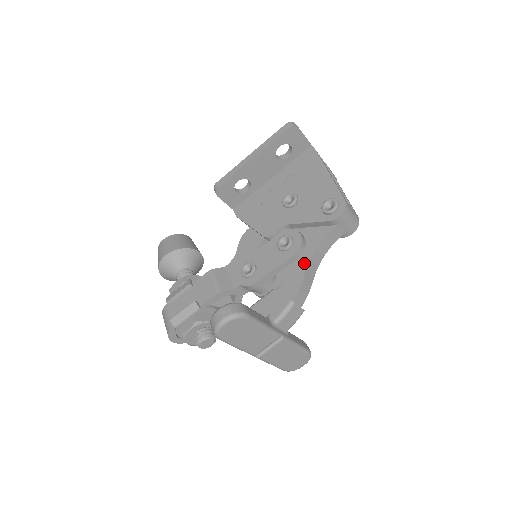
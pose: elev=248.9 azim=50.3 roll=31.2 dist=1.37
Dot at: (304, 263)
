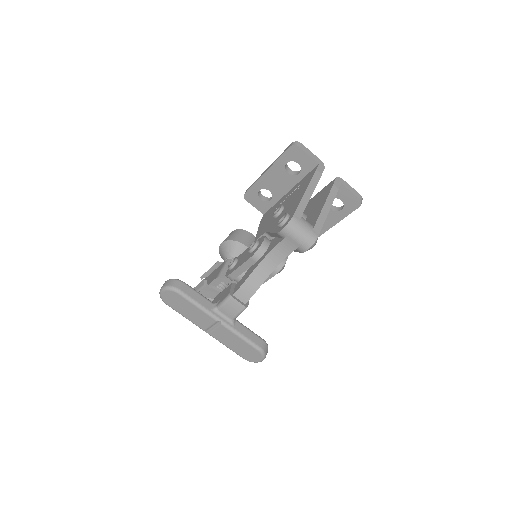
Dot at: (255, 266)
